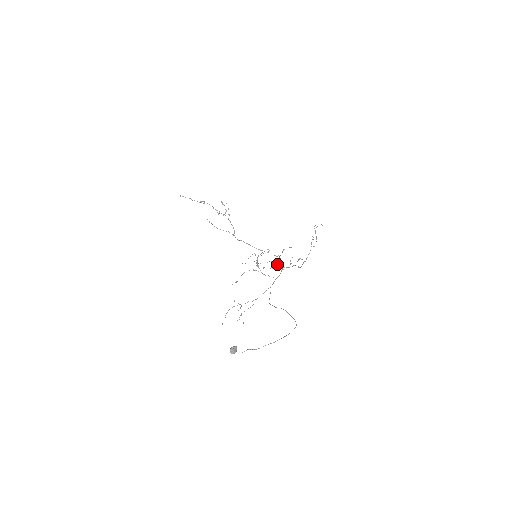
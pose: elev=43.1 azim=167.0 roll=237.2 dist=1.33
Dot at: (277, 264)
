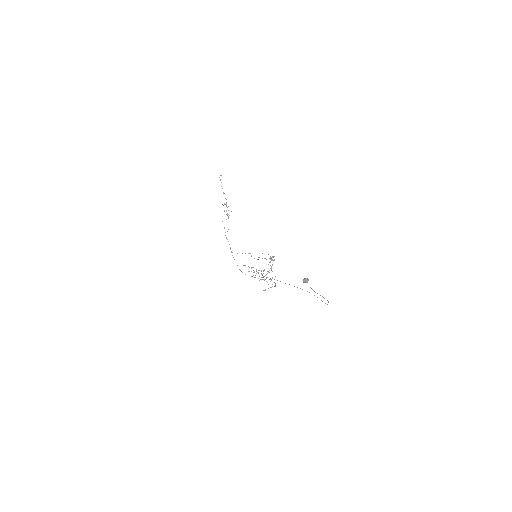
Dot at: occluded
